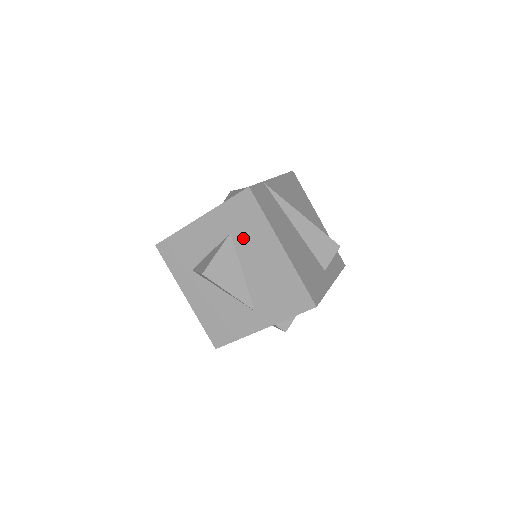
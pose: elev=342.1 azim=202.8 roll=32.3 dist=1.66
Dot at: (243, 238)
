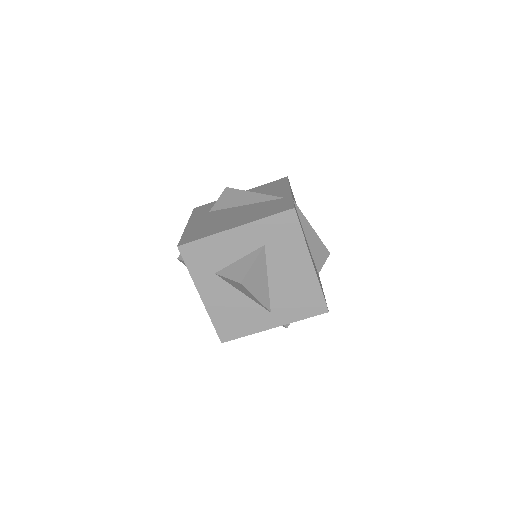
Dot at: (276, 251)
